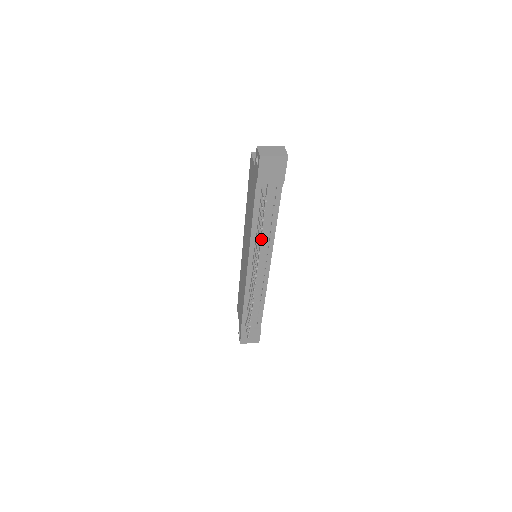
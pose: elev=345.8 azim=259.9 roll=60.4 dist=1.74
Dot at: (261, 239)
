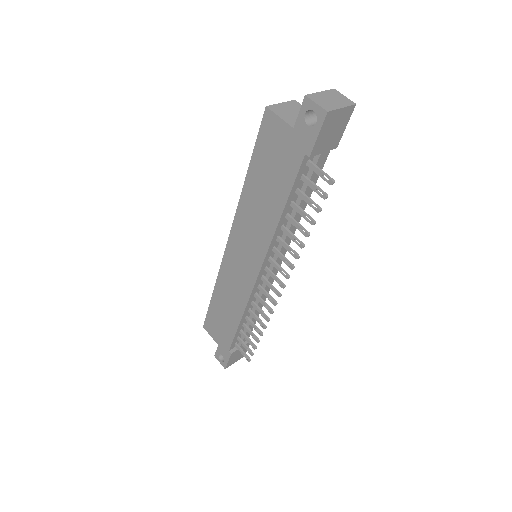
Dot at: occluded
